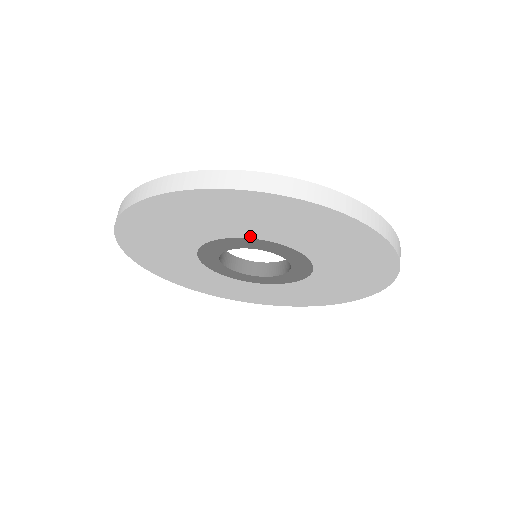
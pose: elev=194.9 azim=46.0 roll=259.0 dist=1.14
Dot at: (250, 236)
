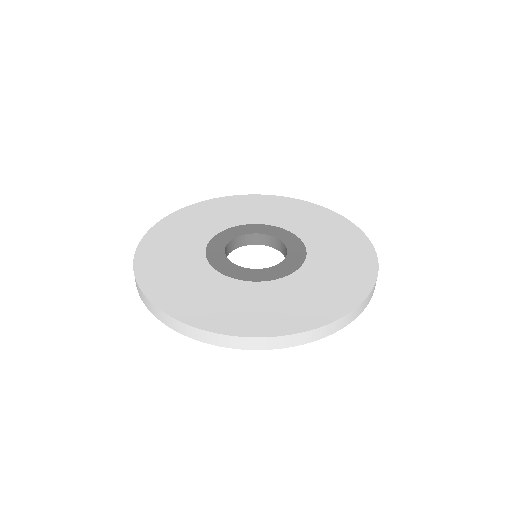
Dot at: occluded
